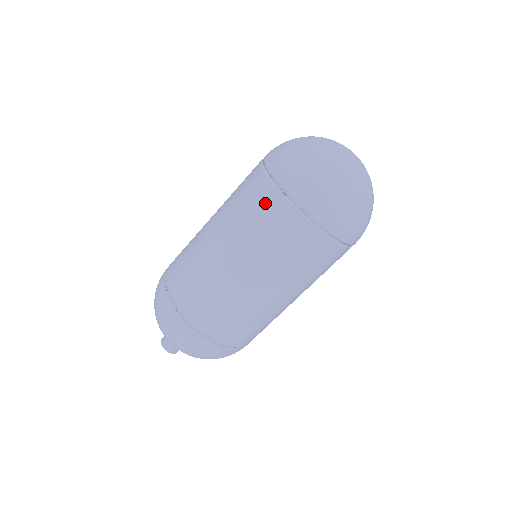
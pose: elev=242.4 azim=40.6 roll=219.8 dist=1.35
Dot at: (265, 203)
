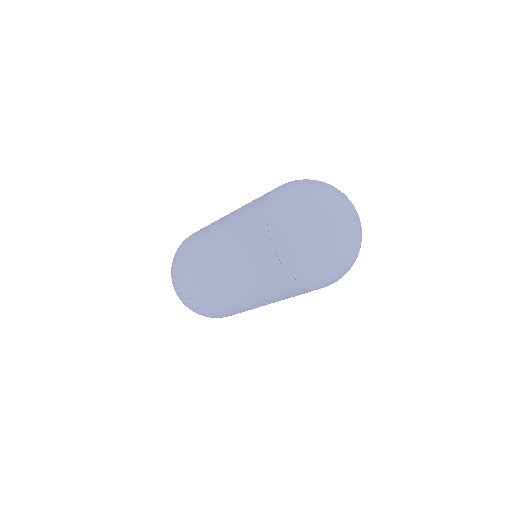
Dot at: (277, 280)
